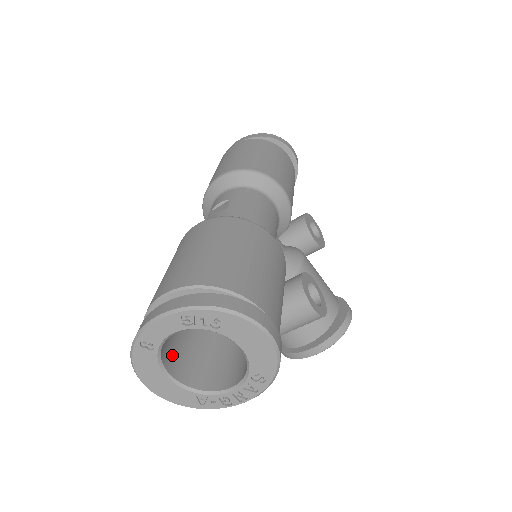
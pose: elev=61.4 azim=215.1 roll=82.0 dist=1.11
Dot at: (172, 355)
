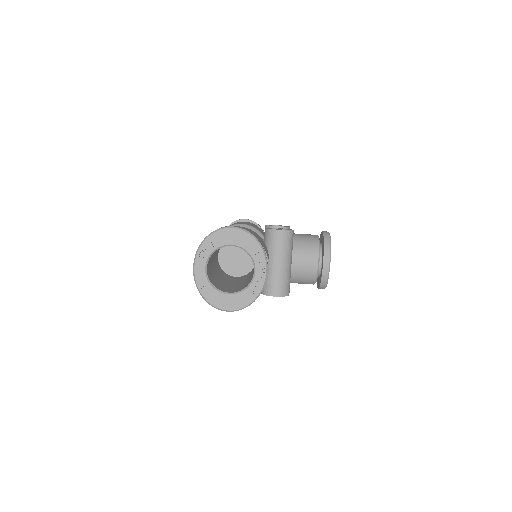
Dot at: (225, 290)
